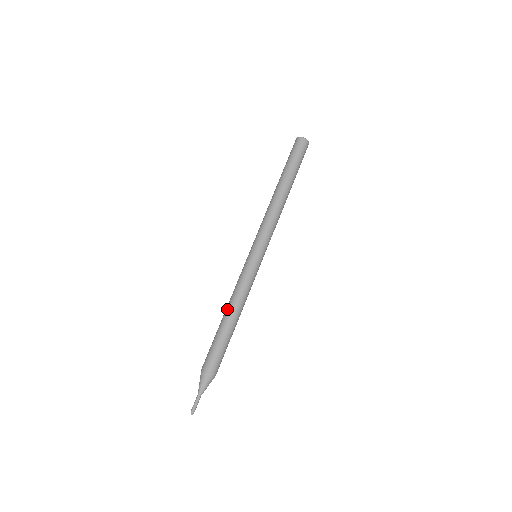
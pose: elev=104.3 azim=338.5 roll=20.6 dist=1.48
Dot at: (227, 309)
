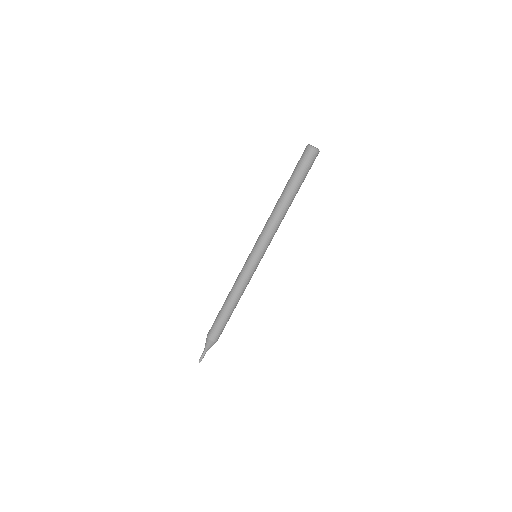
Dot at: (229, 298)
